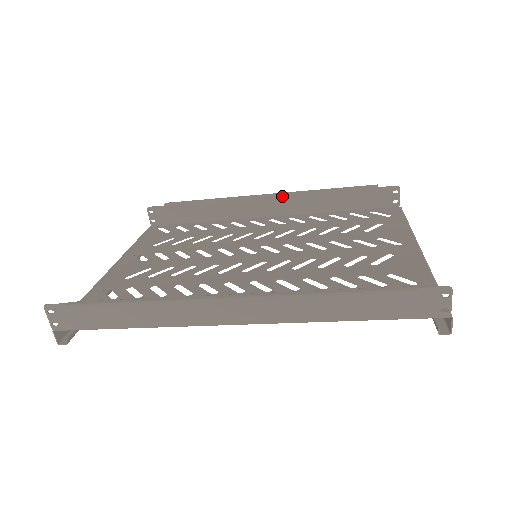
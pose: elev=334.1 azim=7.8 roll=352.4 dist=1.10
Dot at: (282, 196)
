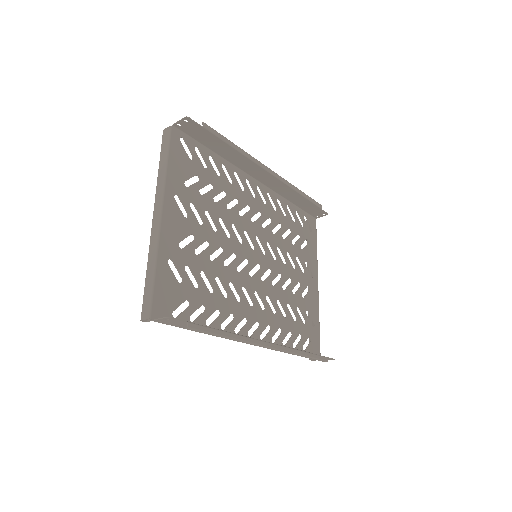
Dot at: (279, 180)
